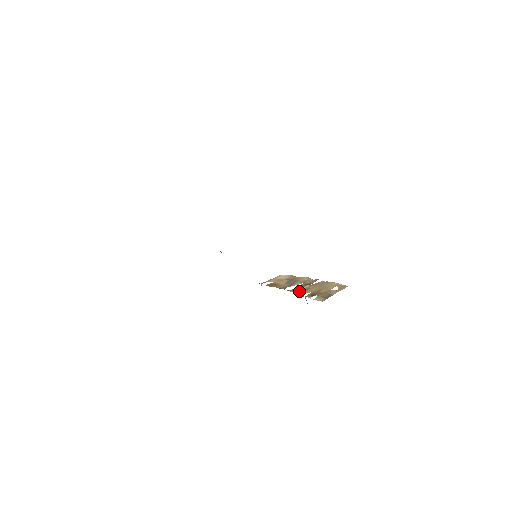
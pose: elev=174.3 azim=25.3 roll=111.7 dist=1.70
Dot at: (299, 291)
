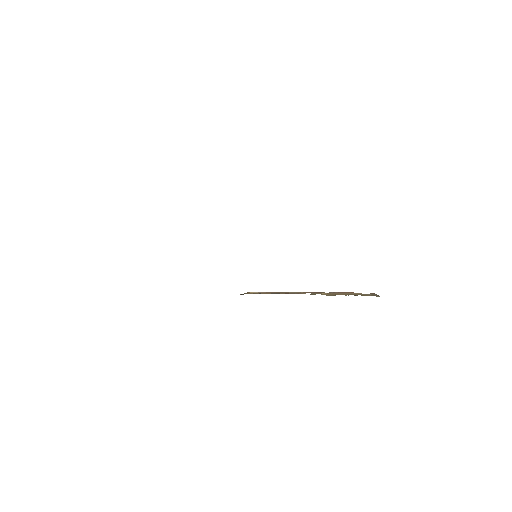
Dot at: (326, 294)
